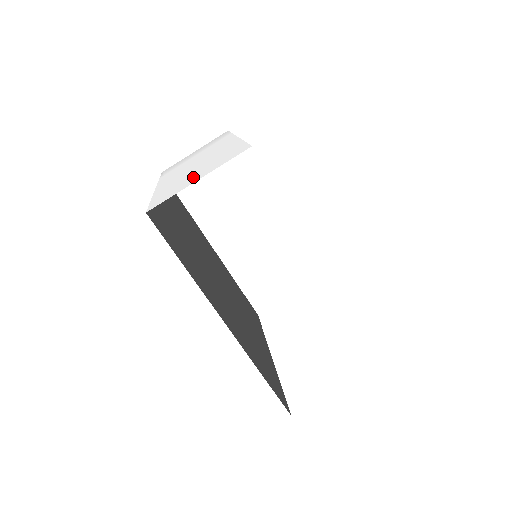
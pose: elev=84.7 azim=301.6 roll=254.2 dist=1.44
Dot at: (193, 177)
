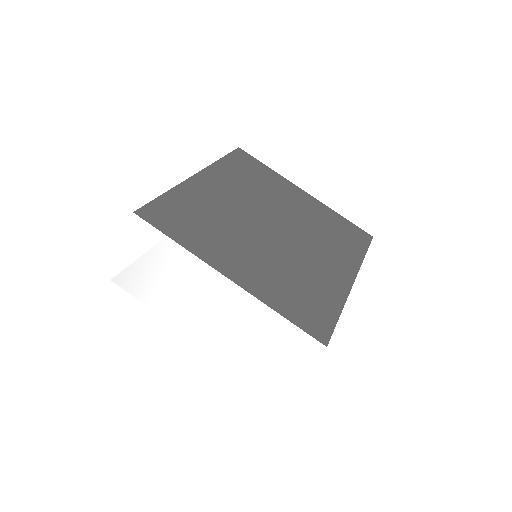
Dot at: (277, 363)
